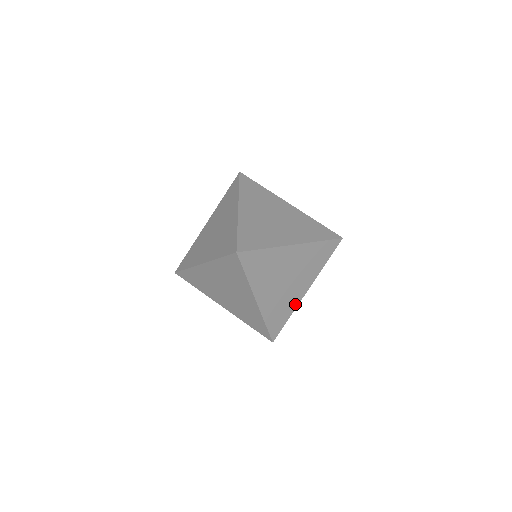
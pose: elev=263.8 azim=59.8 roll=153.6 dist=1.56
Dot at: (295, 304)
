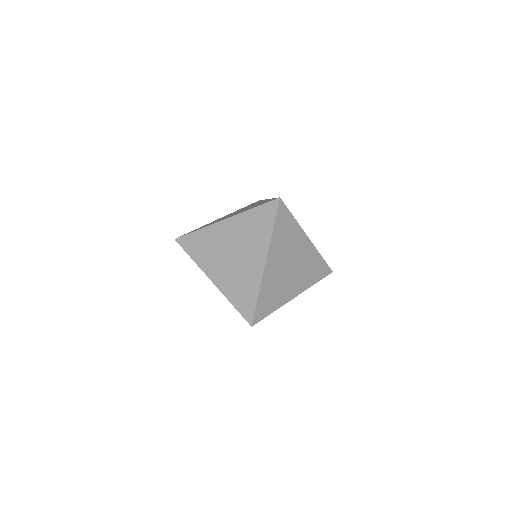
Dot at: occluded
